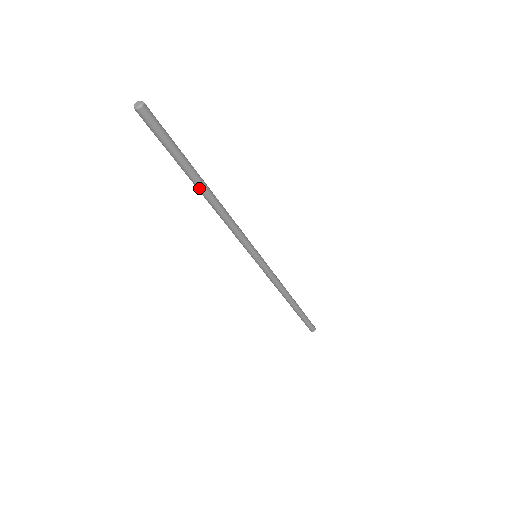
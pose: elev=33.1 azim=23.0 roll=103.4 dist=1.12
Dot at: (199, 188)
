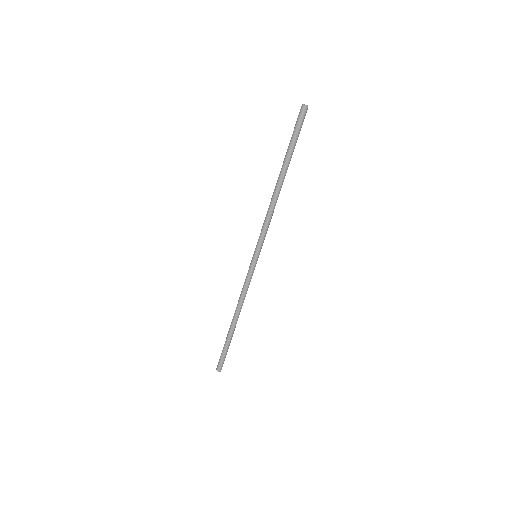
Dot at: (282, 175)
